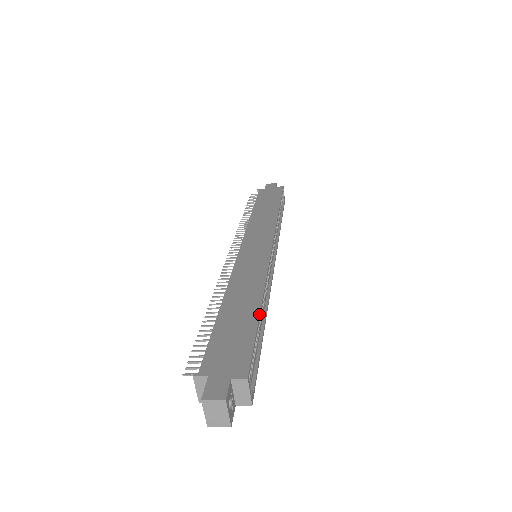
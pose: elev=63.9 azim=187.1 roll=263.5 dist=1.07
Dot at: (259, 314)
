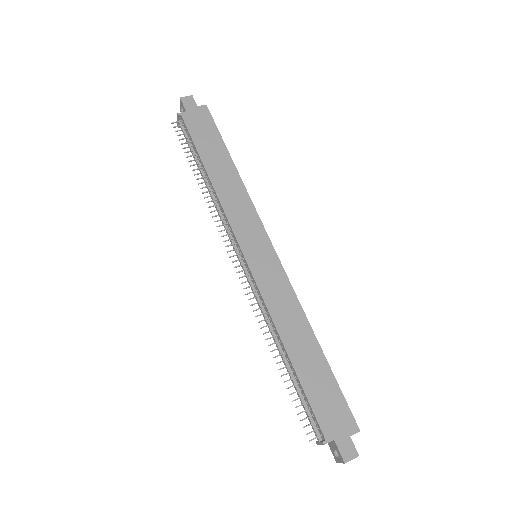
Dot at: (325, 358)
